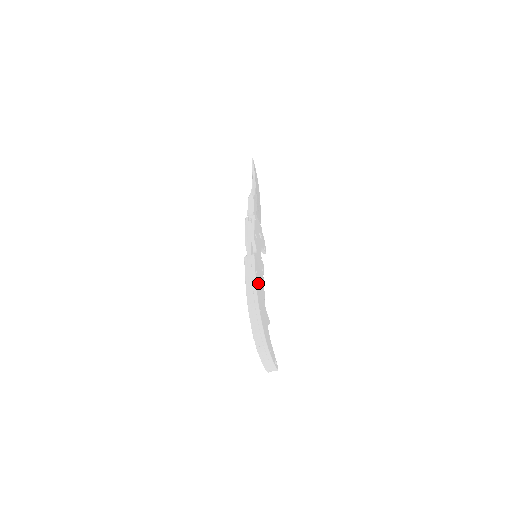
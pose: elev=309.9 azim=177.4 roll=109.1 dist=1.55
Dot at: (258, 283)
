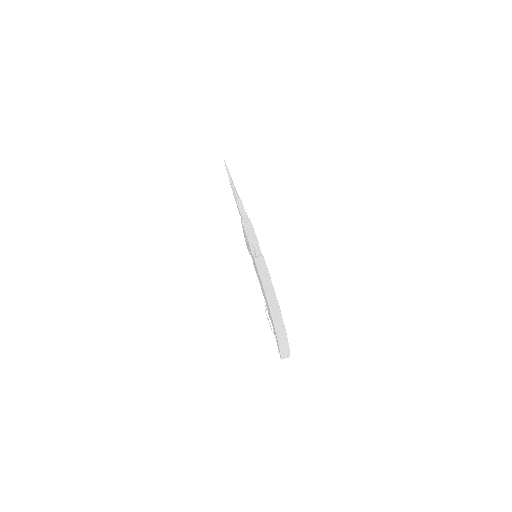
Dot at: occluded
